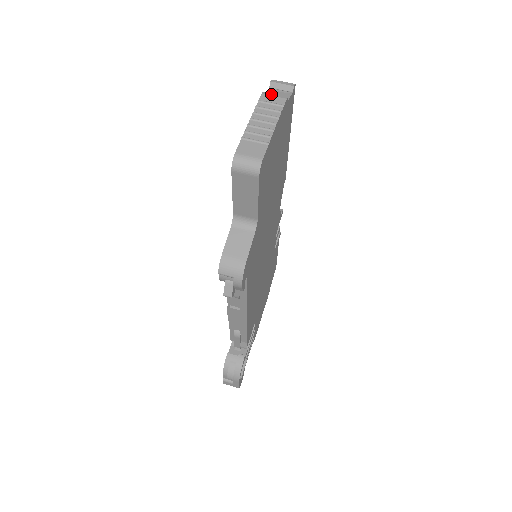
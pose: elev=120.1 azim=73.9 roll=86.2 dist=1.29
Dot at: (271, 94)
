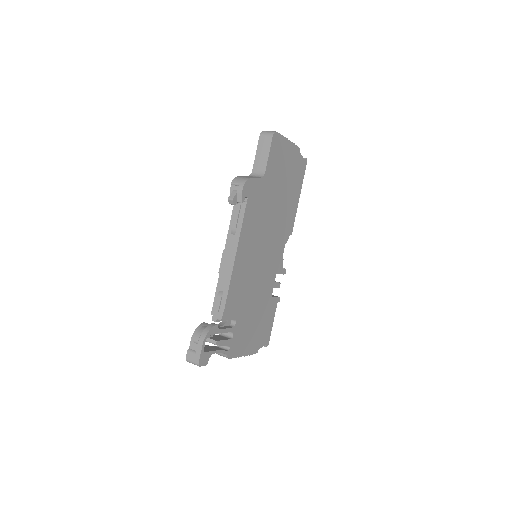
Dot at: occluded
